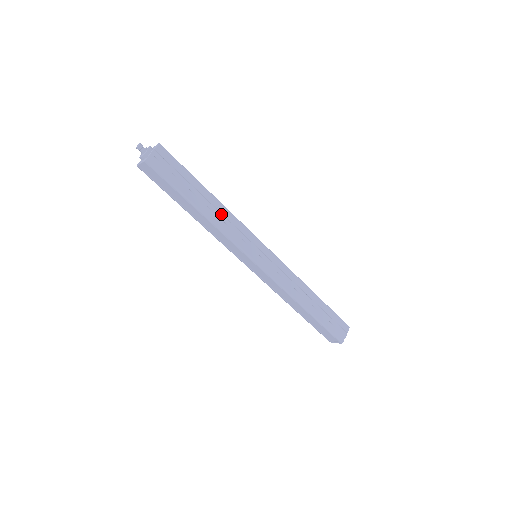
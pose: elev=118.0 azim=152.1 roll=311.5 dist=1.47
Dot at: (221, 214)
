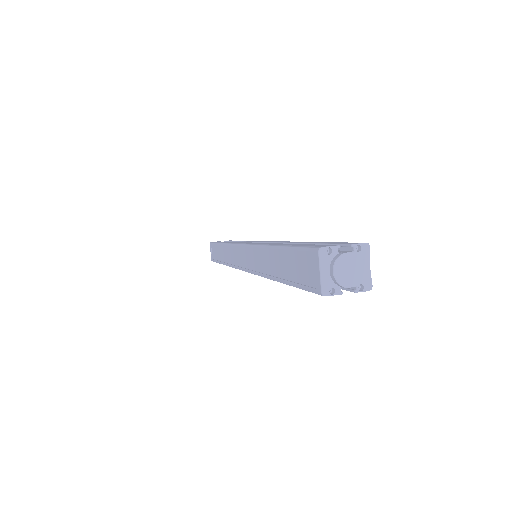
Dot at: occluded
